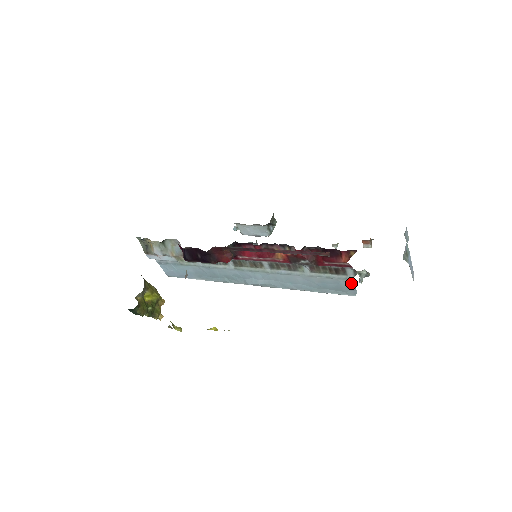
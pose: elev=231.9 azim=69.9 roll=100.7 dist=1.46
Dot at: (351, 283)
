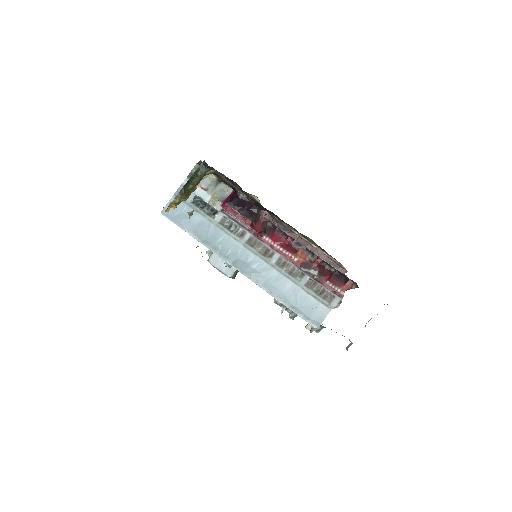
Dot at: (326, 313)
